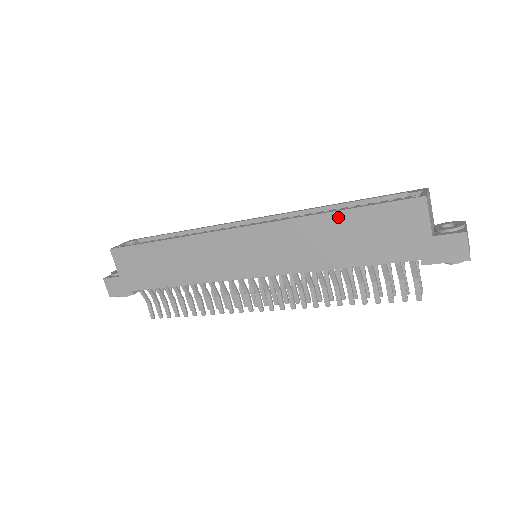
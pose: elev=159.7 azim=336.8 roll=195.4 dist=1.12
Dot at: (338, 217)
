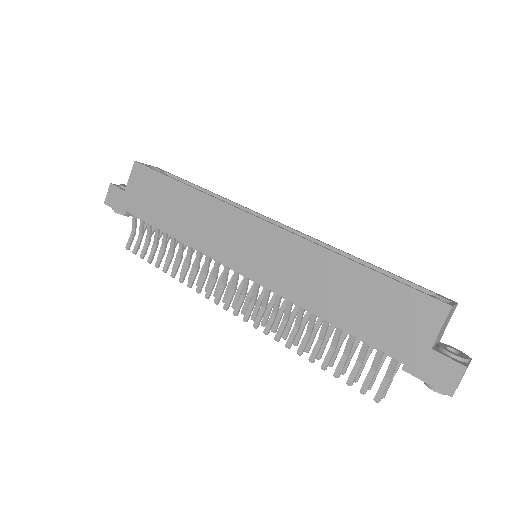
Dot at: (355, 270)
